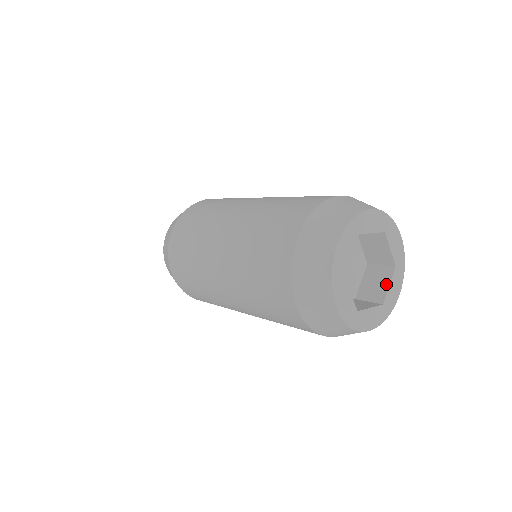
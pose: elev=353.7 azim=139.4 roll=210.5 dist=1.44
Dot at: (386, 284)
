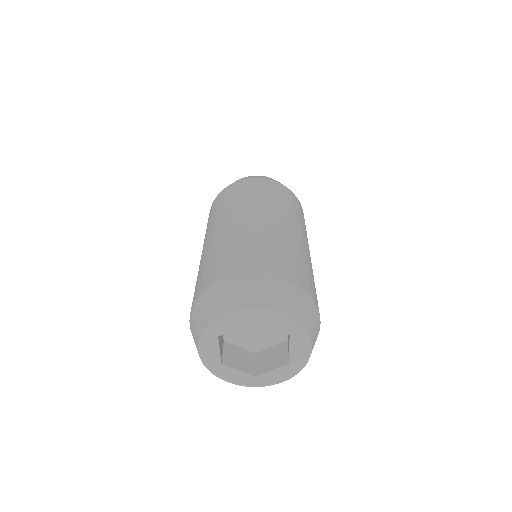
Dot at: (273, 367)
